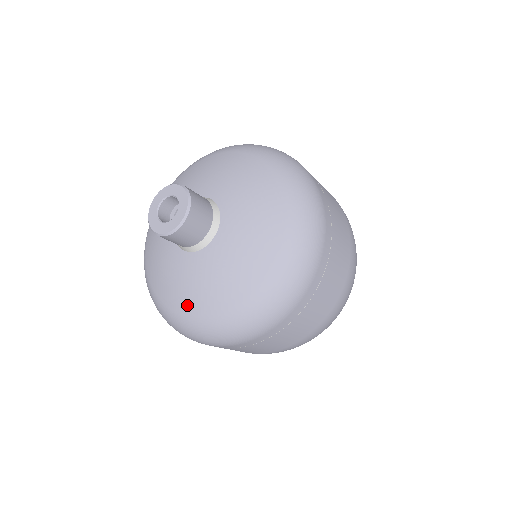
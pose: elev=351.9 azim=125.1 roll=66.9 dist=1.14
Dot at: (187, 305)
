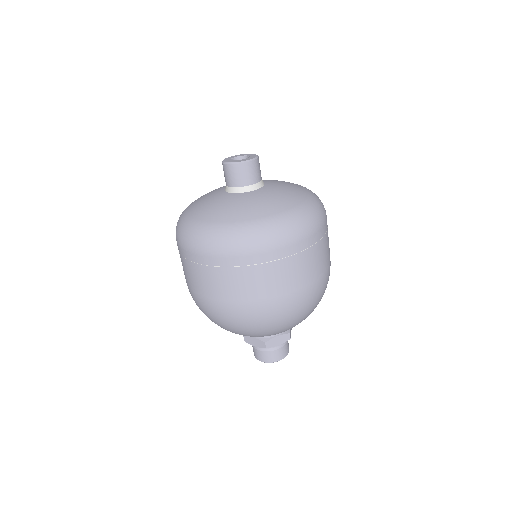
Dot at: (244, 214)
